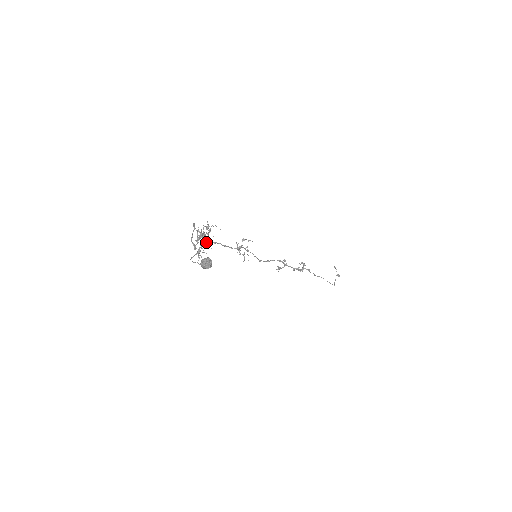
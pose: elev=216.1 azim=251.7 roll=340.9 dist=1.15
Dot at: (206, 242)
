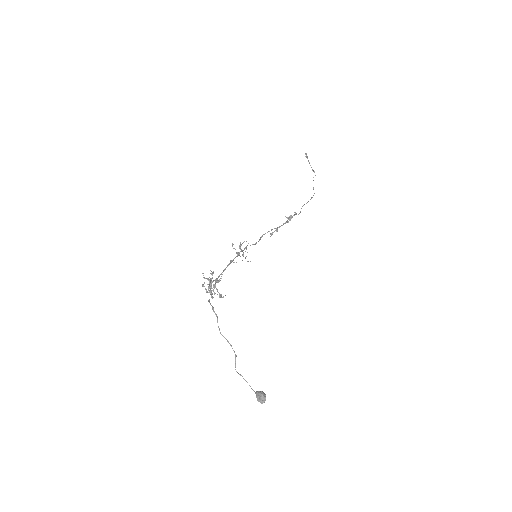
Dot at: (219, 293)
